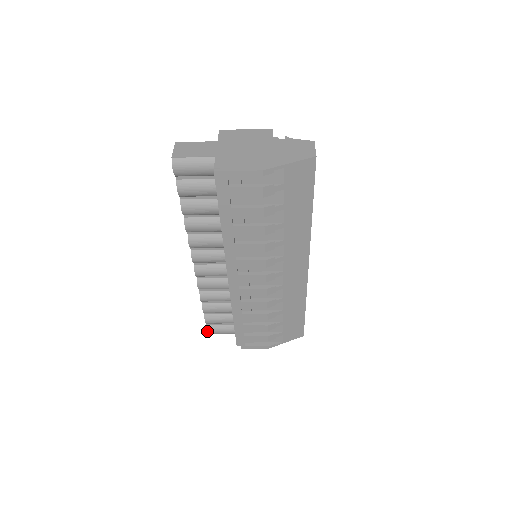
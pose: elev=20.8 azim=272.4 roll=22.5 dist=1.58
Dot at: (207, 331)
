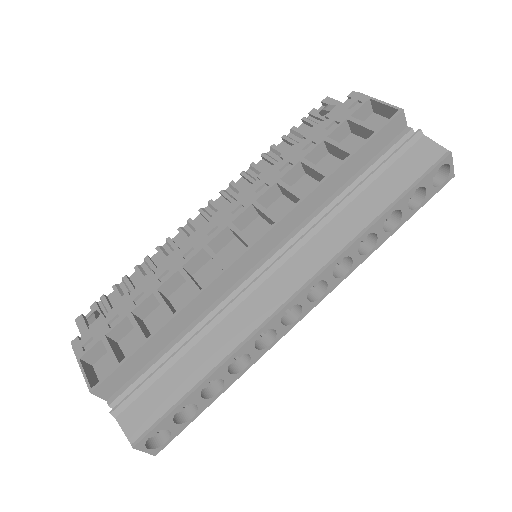
Dot at: occluded
